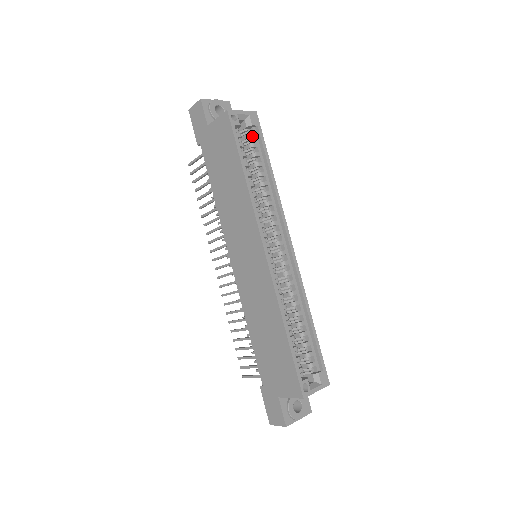
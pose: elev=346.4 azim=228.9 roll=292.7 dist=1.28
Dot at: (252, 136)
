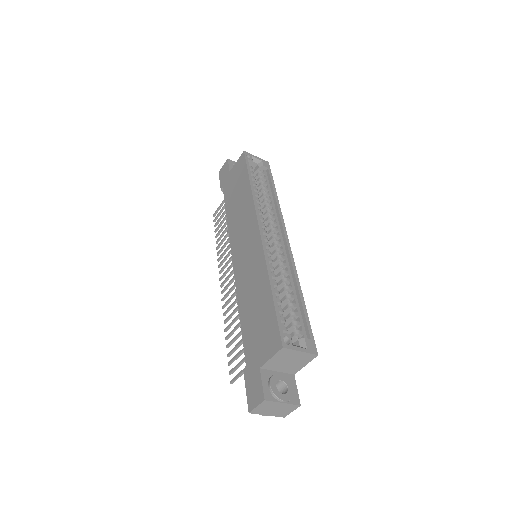
Dot at: (263, 173)
